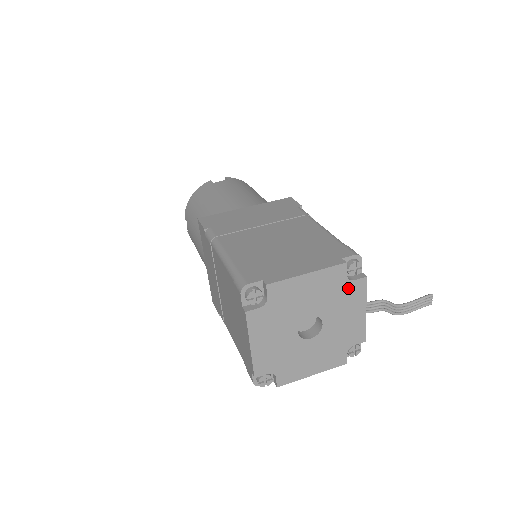
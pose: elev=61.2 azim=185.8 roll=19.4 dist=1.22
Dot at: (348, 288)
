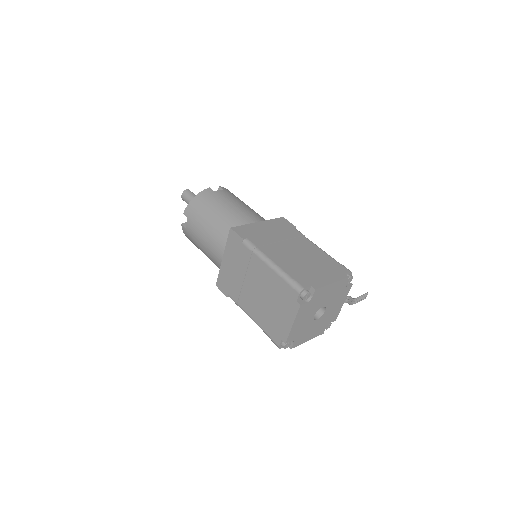
Dot at: (343, 291)
